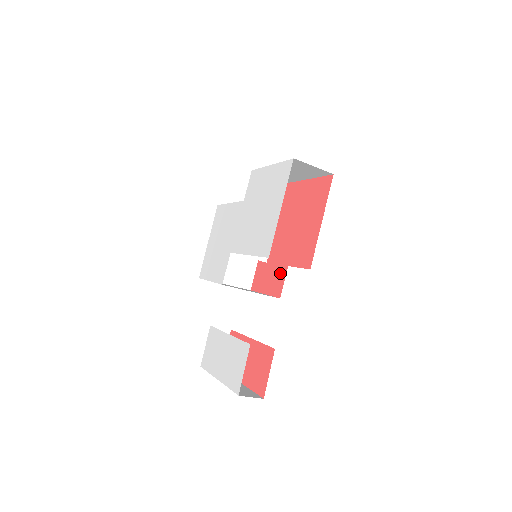
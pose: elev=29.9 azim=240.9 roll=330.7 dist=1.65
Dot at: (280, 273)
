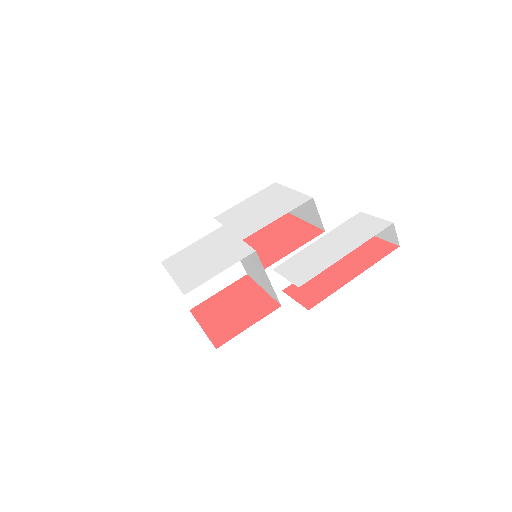
Dot at: (259, 301)
